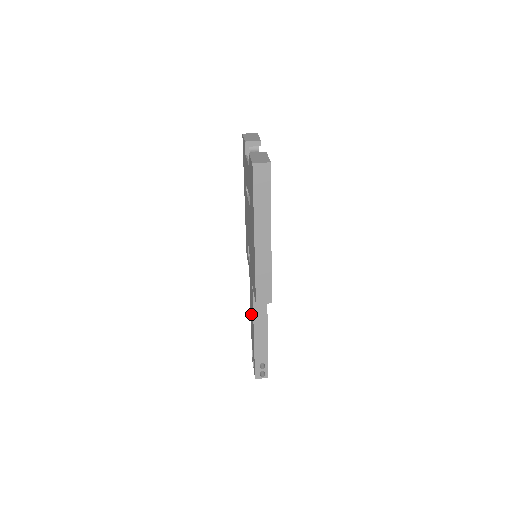
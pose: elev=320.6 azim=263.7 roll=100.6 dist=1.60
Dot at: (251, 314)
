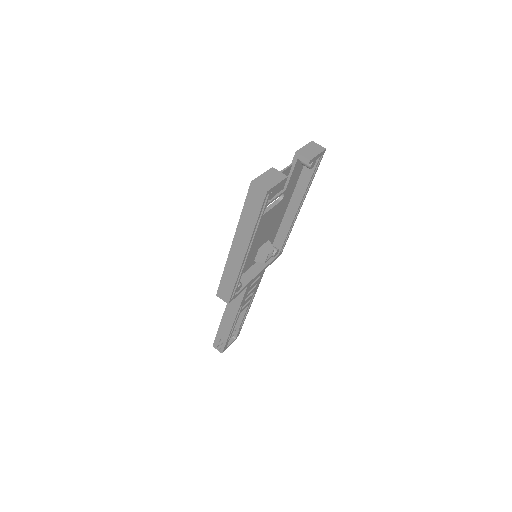
Dot at: occluded
